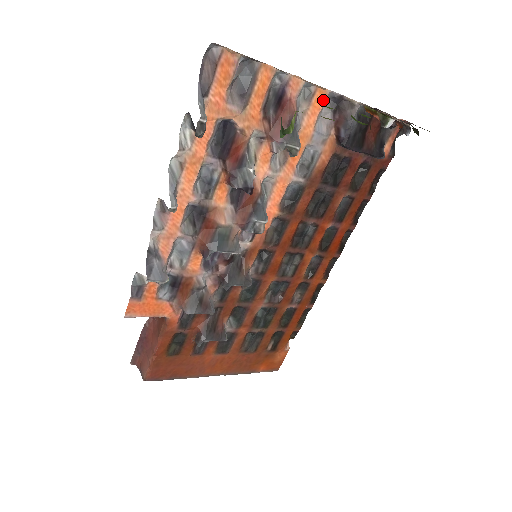
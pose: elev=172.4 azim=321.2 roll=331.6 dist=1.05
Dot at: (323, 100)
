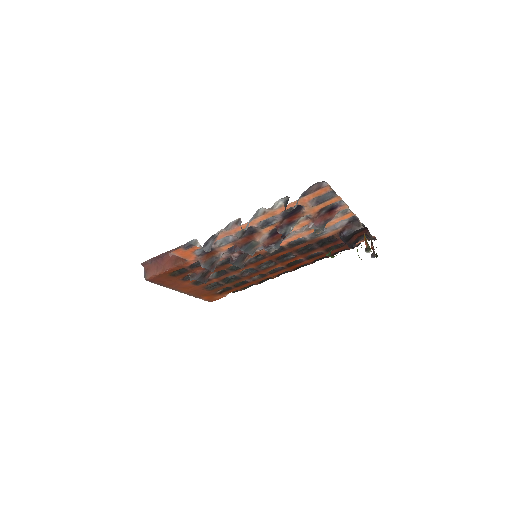
Dot at: (349, 217)
